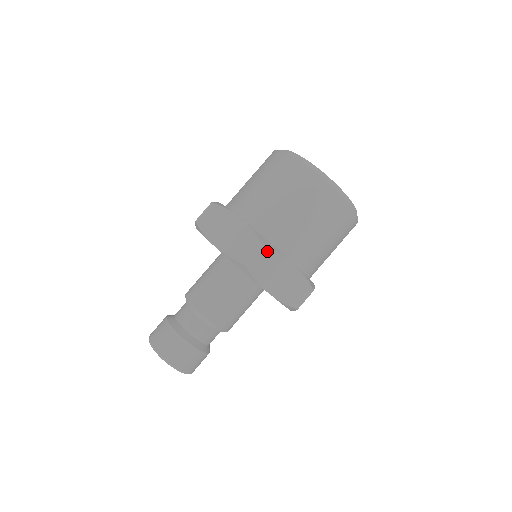
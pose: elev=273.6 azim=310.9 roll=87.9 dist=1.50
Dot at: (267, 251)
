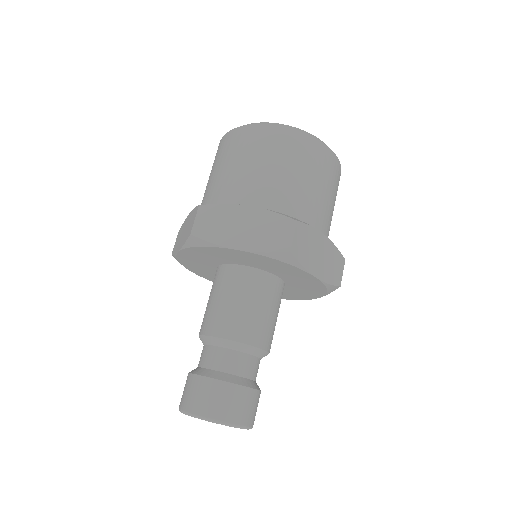
Dot at: (303, 228)
